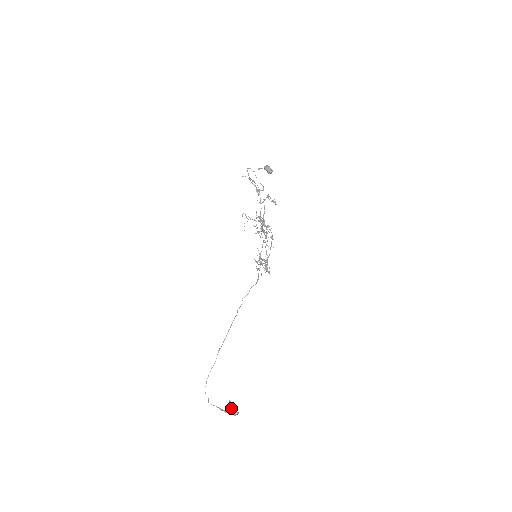
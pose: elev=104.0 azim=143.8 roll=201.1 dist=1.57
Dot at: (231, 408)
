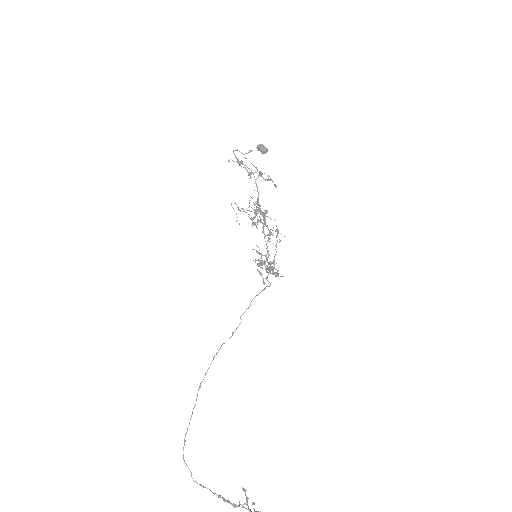
Dot at: (247, 502)
